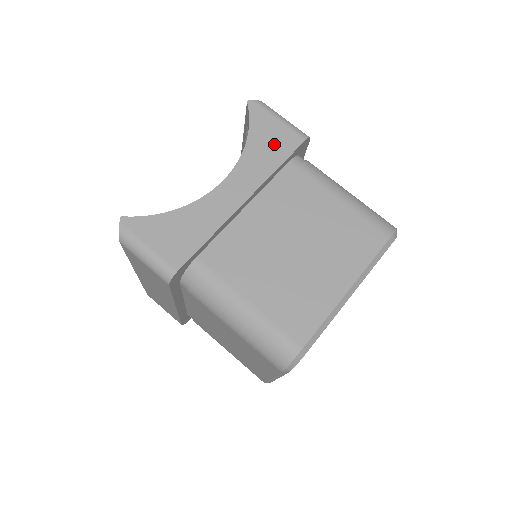
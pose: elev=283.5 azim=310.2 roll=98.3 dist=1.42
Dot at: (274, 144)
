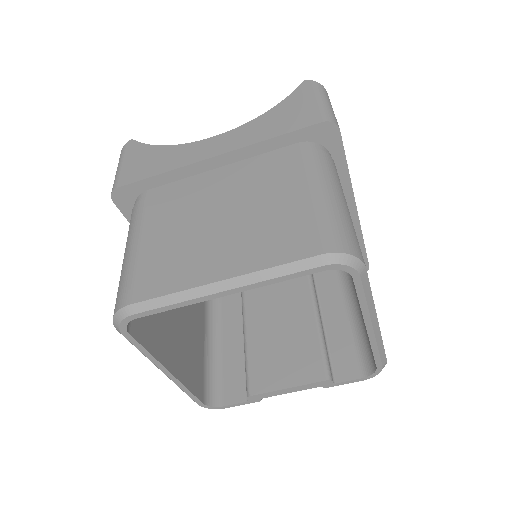
Dot at: (289, 118)
